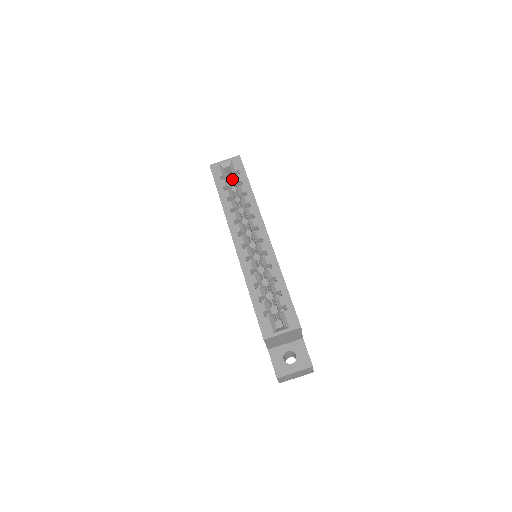
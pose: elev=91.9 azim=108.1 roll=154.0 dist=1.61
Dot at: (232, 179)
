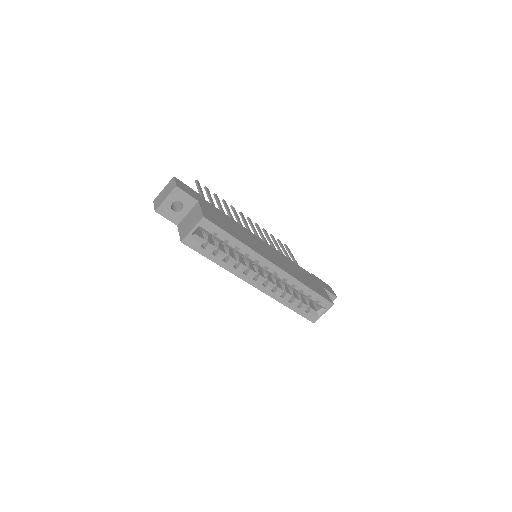
Dot at: occluded
